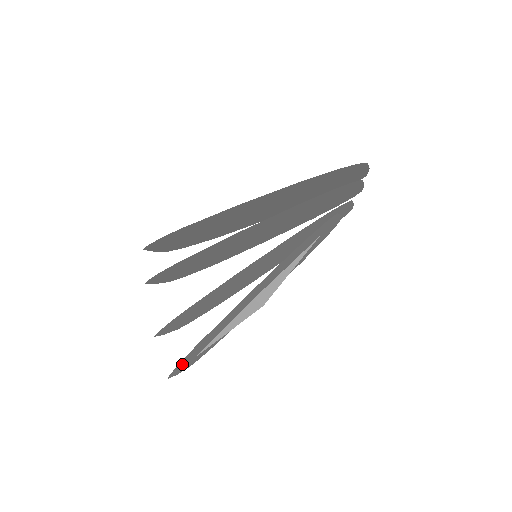
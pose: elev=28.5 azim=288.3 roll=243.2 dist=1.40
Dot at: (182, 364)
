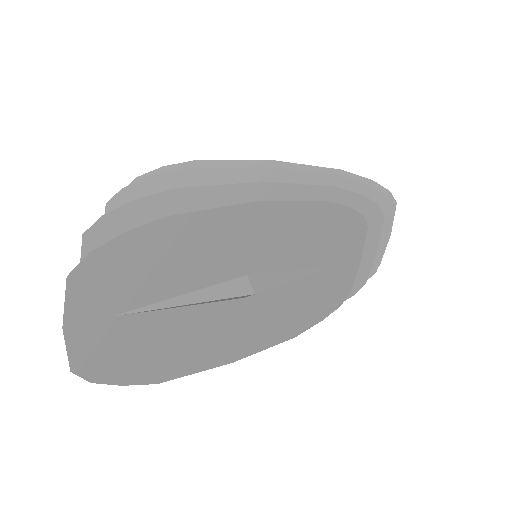
Dot at: (109, 270)
